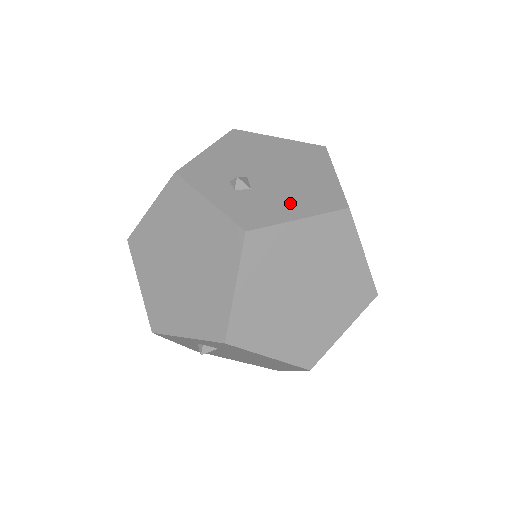
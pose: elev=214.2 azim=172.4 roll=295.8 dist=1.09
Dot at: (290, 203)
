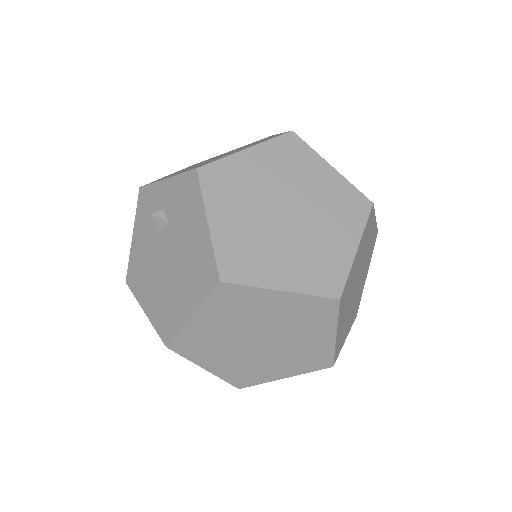
Dot at: occluded
